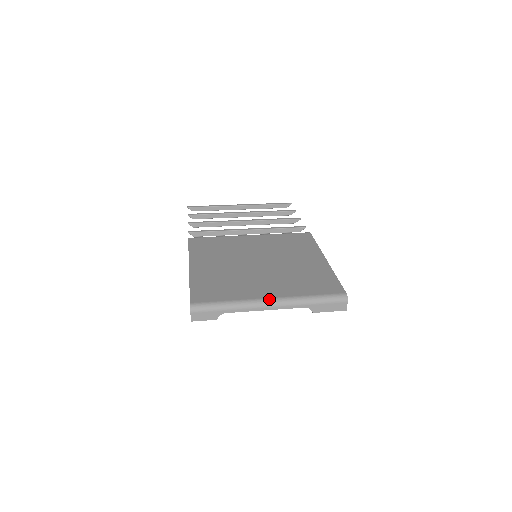
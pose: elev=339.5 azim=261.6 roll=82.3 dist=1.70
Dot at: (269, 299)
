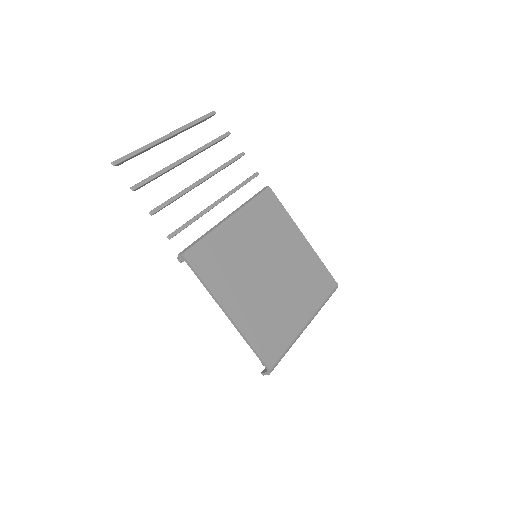
Dot at: (307, 324)
